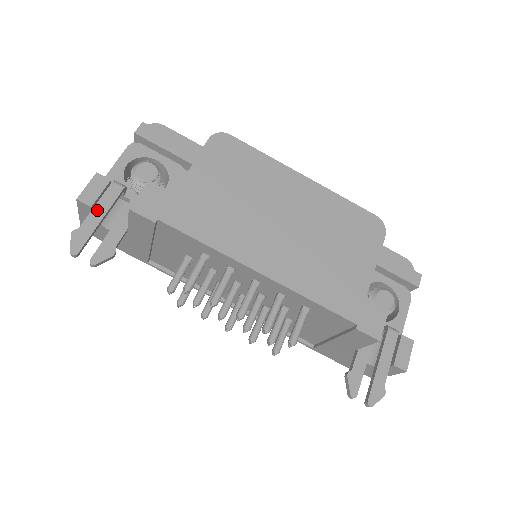
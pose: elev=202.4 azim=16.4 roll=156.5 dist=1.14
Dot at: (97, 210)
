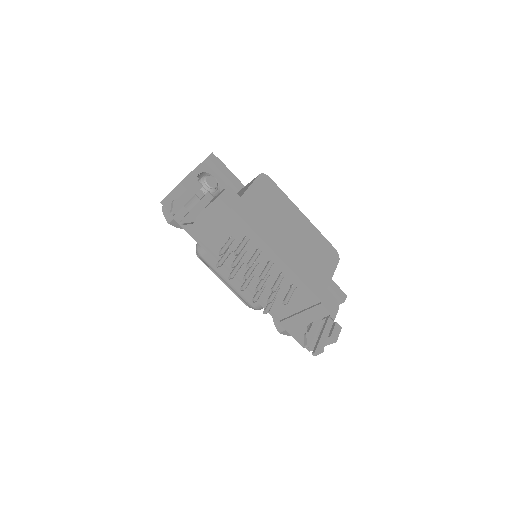
Dot at: (188, 193)
